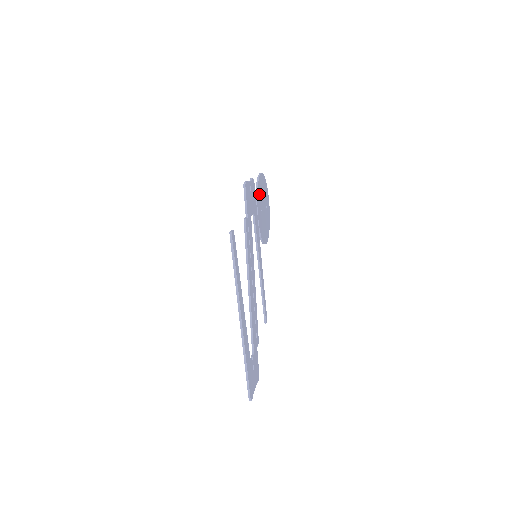
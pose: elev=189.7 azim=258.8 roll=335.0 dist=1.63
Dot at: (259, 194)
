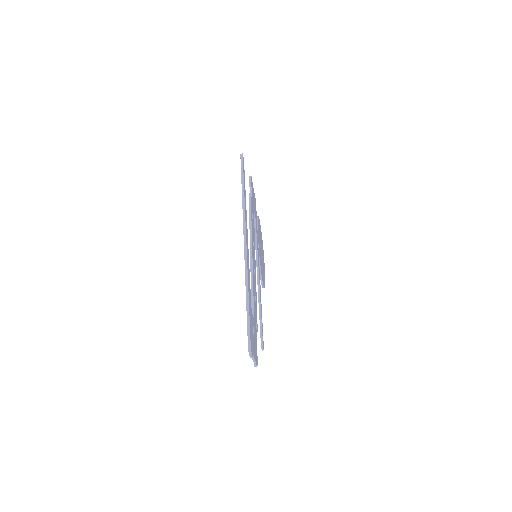
Dot at: occluded
